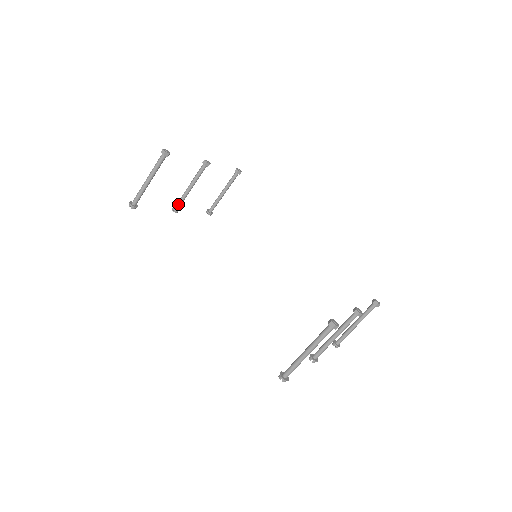
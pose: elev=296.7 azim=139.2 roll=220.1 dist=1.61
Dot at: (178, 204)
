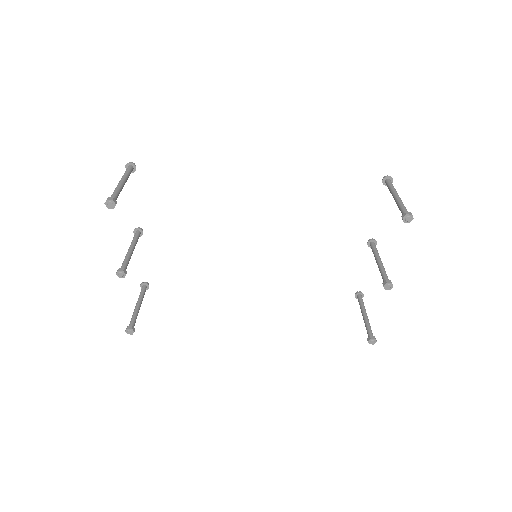
Dot at: occluded
